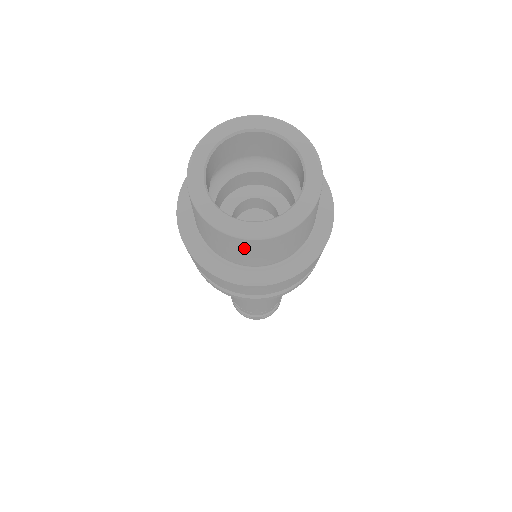
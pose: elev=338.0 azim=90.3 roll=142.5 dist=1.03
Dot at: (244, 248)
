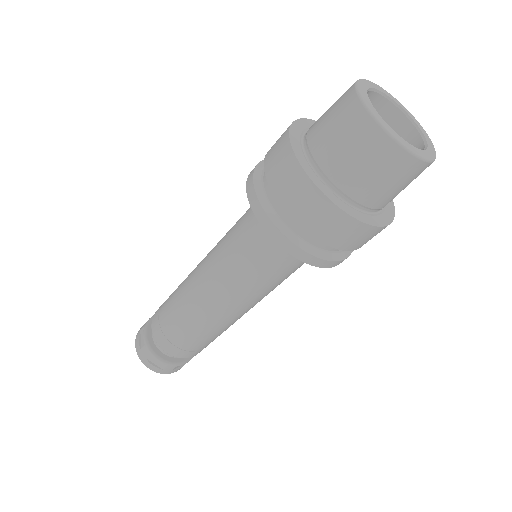
Dot at: (393, 170)
